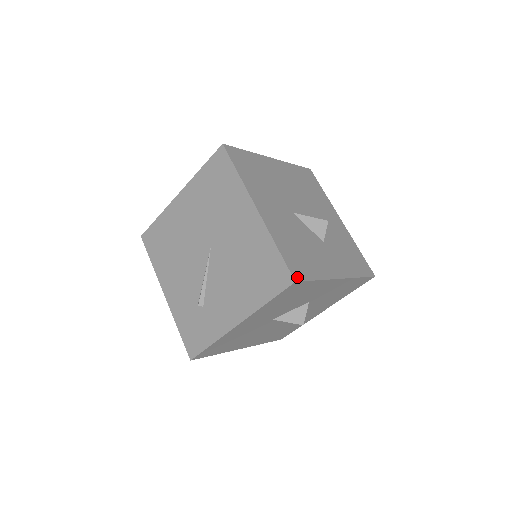
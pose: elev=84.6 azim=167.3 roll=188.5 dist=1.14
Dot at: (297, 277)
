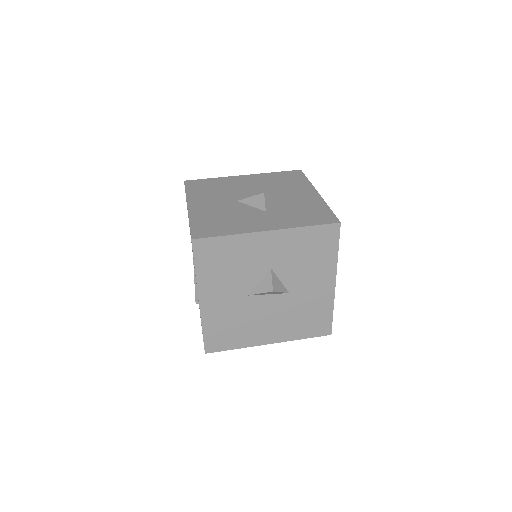
Dot at: (197, 237)
